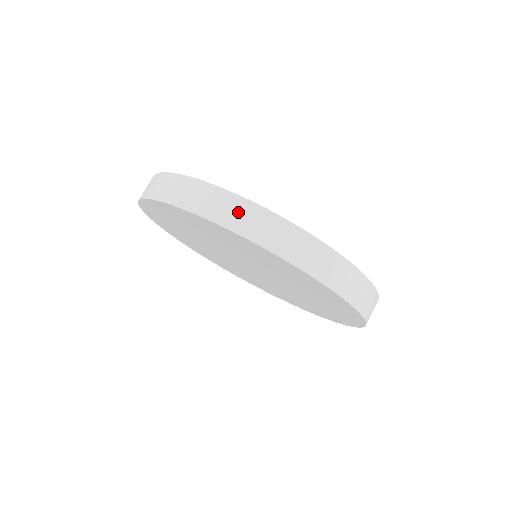
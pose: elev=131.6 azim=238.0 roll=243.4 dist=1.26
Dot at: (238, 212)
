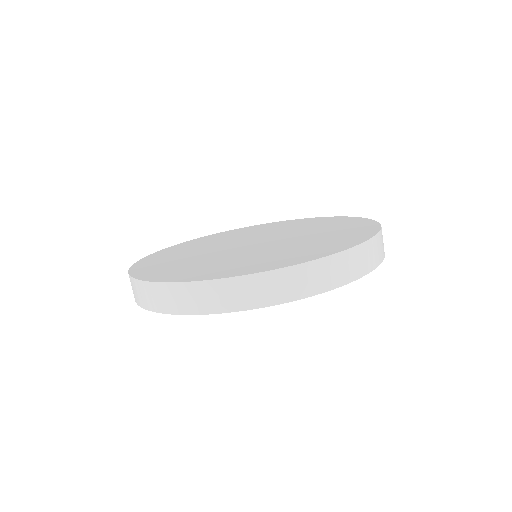
Dot at: (294, 281)
